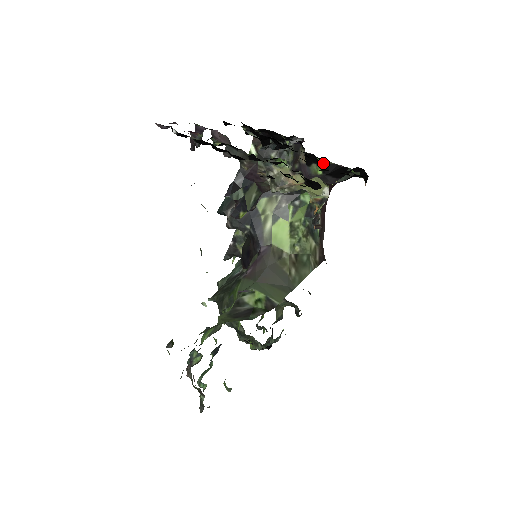
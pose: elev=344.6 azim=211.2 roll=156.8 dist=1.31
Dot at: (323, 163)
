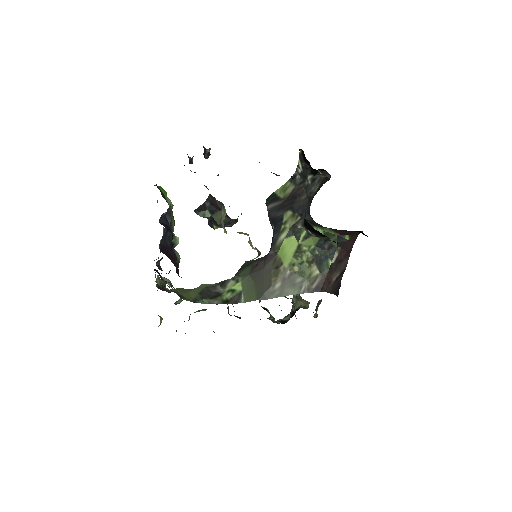
Dot at: occluded
